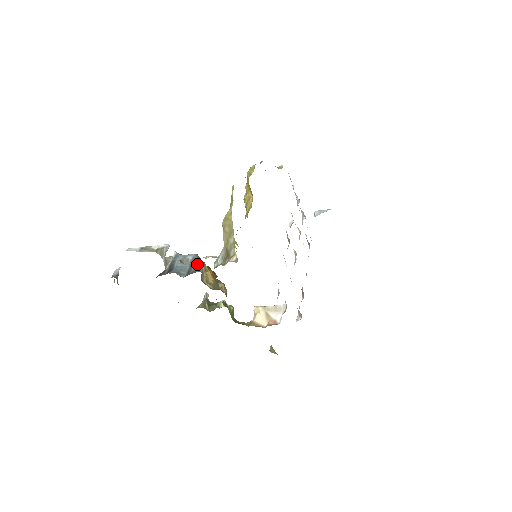
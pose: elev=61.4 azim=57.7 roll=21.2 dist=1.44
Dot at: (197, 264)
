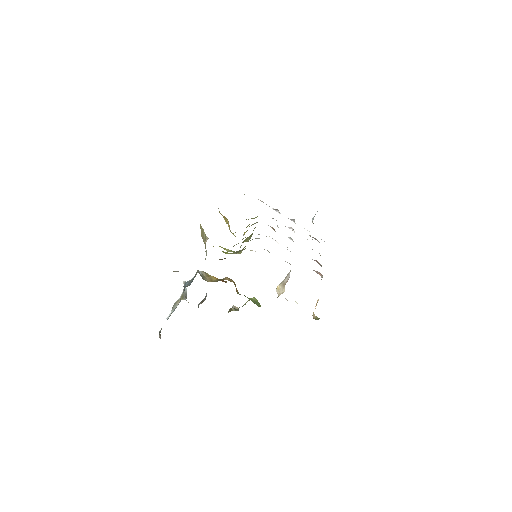
Dot at: (196, 273)
